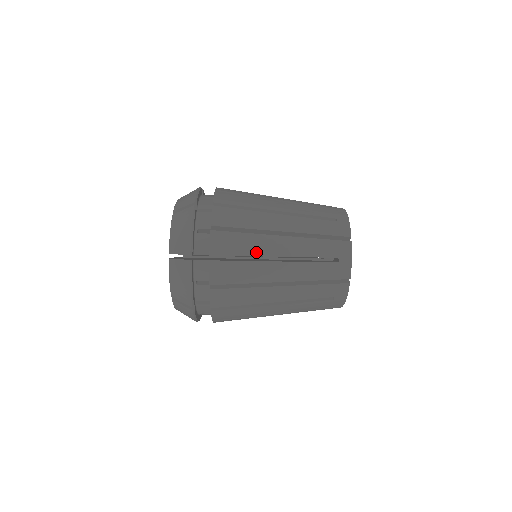
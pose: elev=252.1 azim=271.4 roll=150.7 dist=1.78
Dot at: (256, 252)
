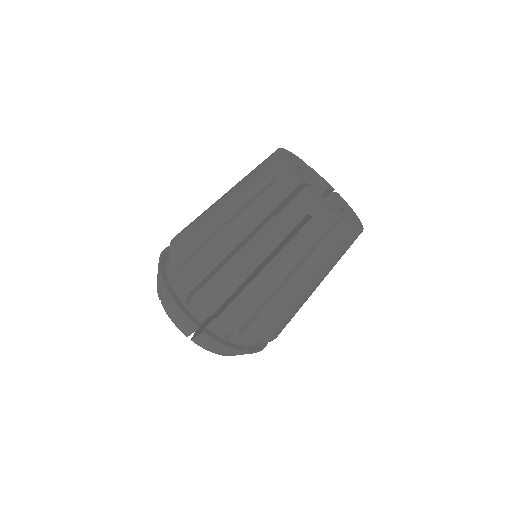
Dot at: (239, 280)
